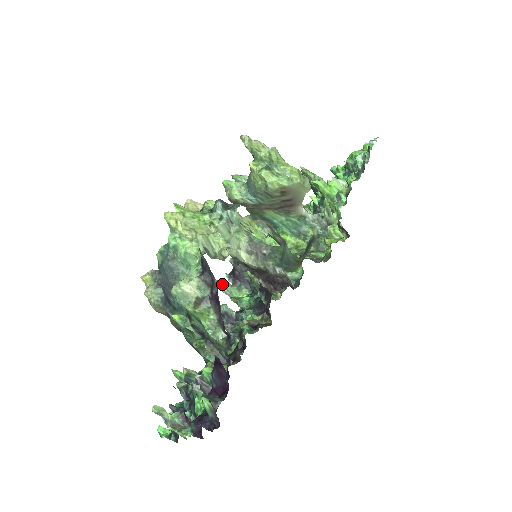
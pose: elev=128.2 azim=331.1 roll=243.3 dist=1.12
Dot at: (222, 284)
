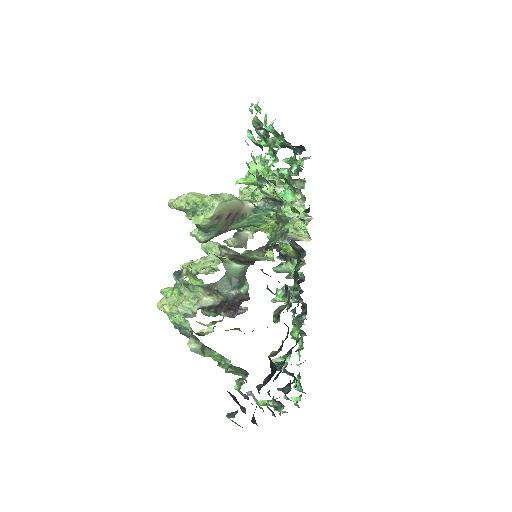
Dot at: (278, 268)
